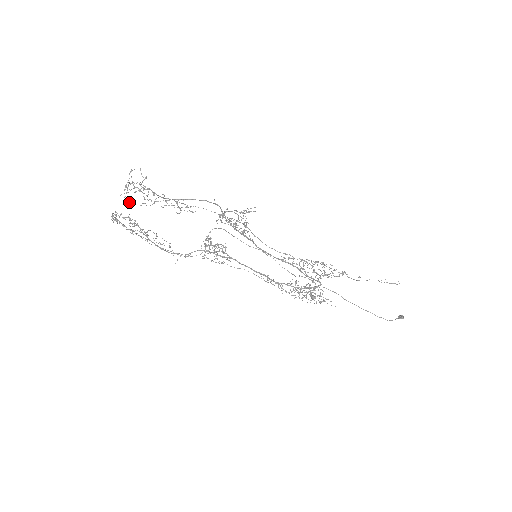
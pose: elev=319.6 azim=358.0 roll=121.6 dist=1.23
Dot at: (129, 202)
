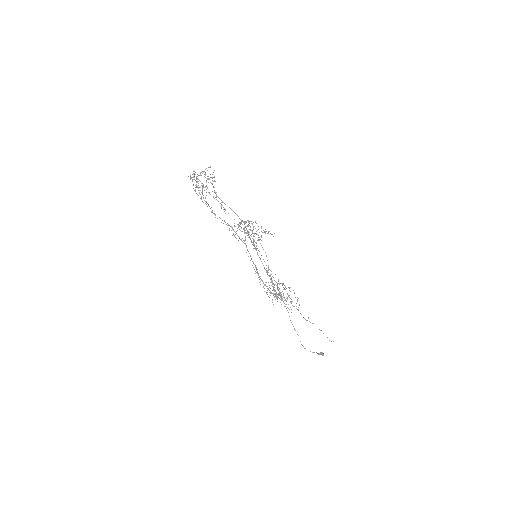
Dot at: (197, 181)
